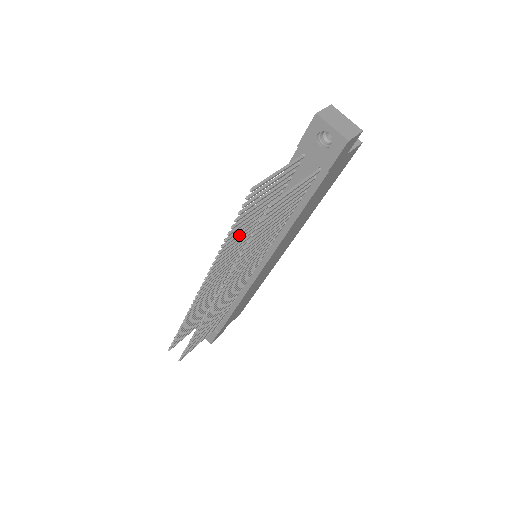
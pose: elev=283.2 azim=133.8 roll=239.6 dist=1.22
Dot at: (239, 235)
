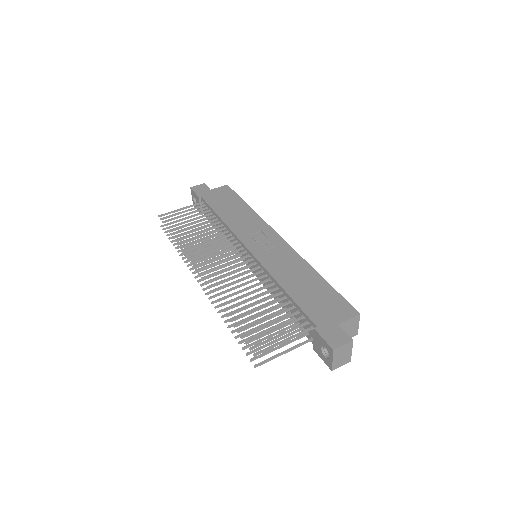
Dot at: (241, 304)
